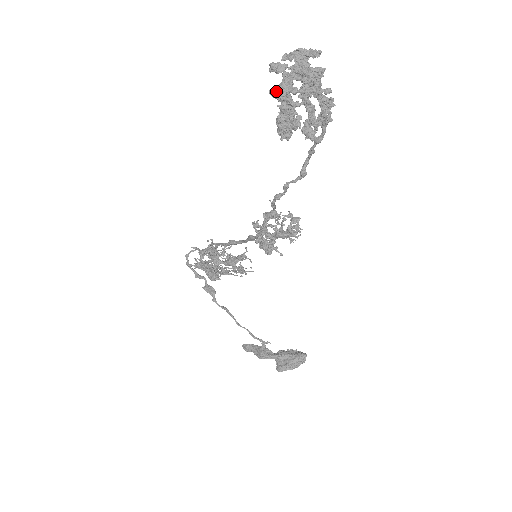
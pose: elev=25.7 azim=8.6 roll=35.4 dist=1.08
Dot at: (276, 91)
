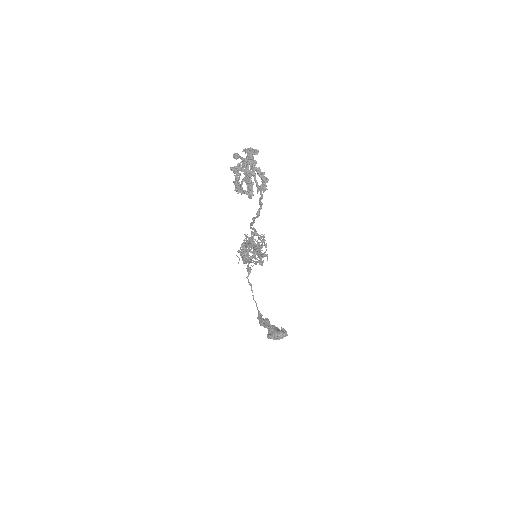
Dot at: (233, 168)
